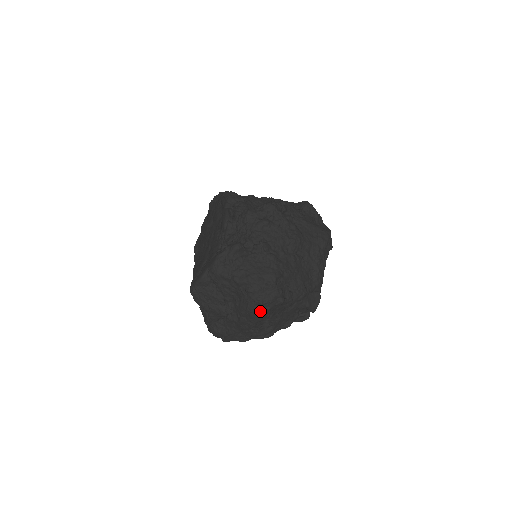
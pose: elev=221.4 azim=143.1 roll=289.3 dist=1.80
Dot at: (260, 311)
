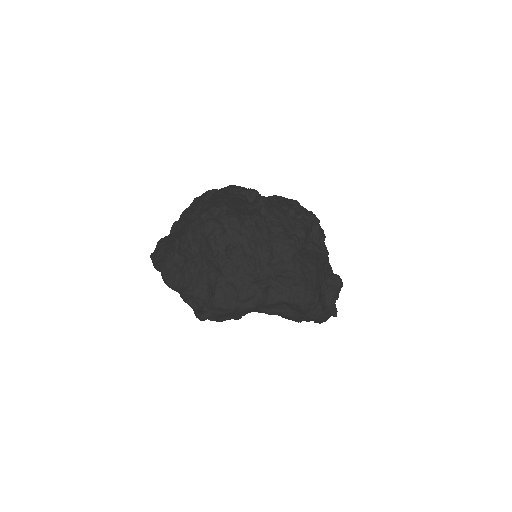
Dot at: (193, 224)
